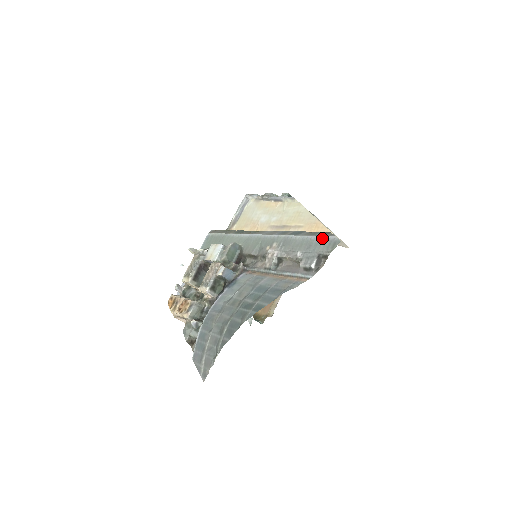
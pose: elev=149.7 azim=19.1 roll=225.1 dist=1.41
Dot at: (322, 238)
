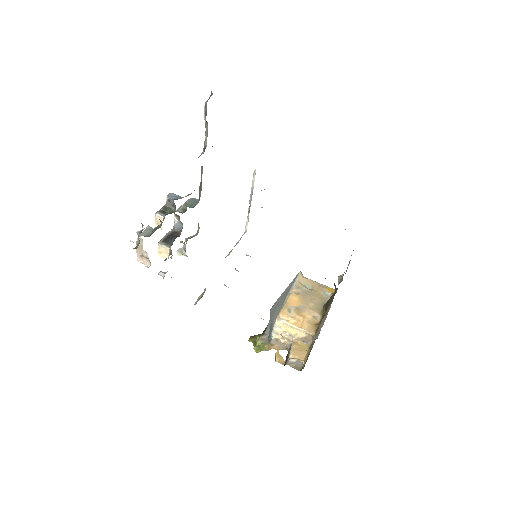
Dot at: occluded
